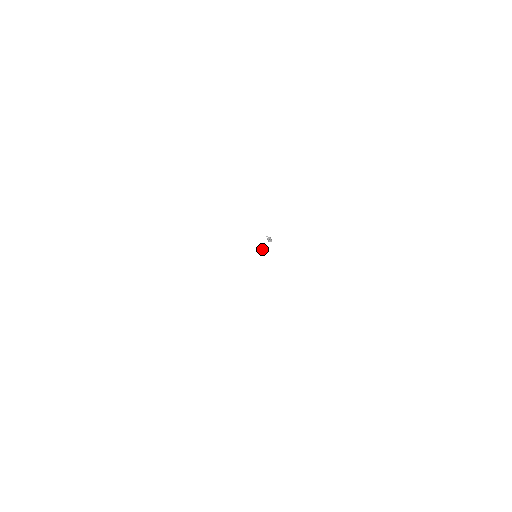
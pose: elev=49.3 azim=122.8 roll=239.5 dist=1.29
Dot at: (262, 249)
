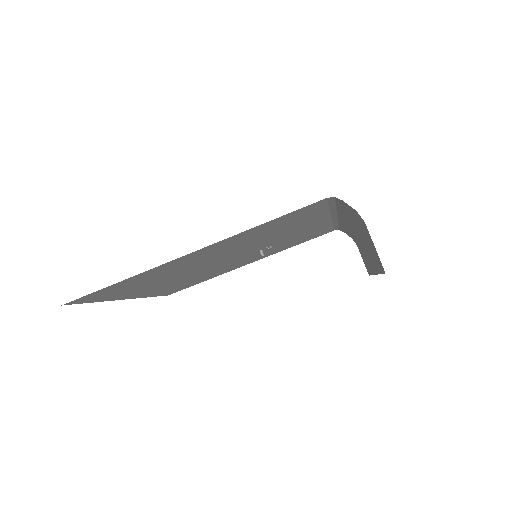
Dot at: (260, 253)
